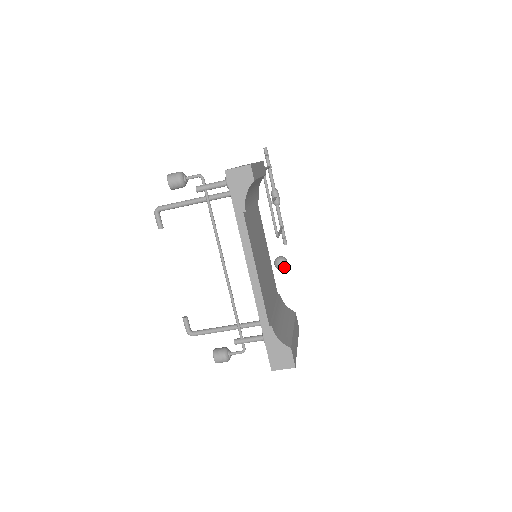
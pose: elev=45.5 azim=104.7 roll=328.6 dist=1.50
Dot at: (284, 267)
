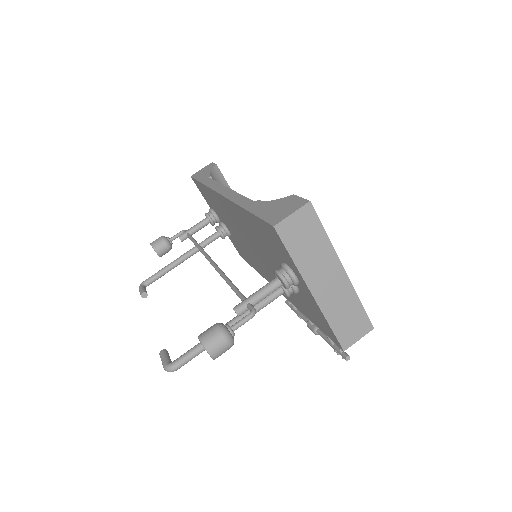
Dot at: occluded
